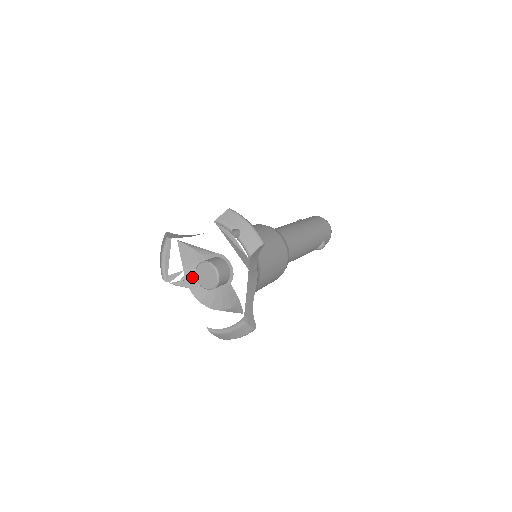
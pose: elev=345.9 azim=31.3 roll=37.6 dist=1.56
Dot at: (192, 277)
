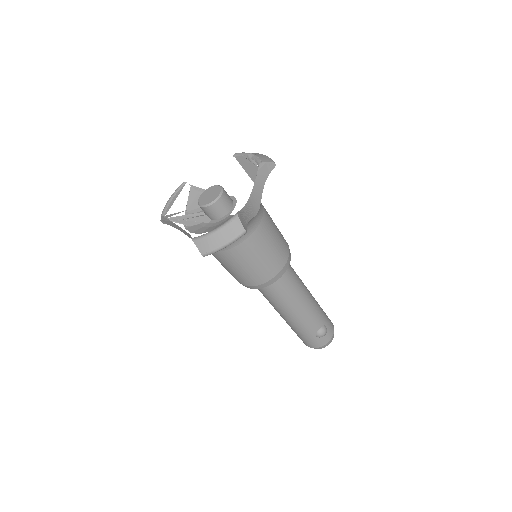
Dot at: (192, 216)
